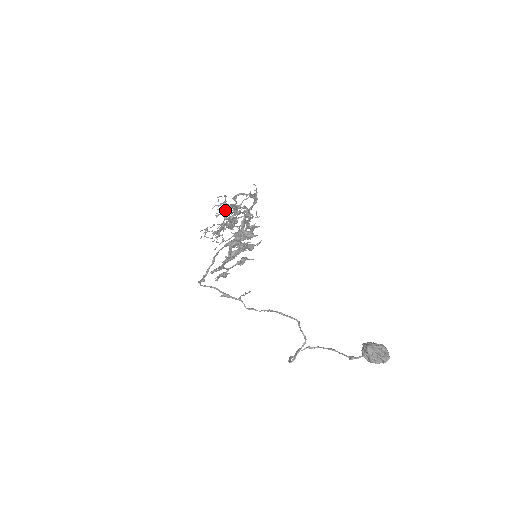
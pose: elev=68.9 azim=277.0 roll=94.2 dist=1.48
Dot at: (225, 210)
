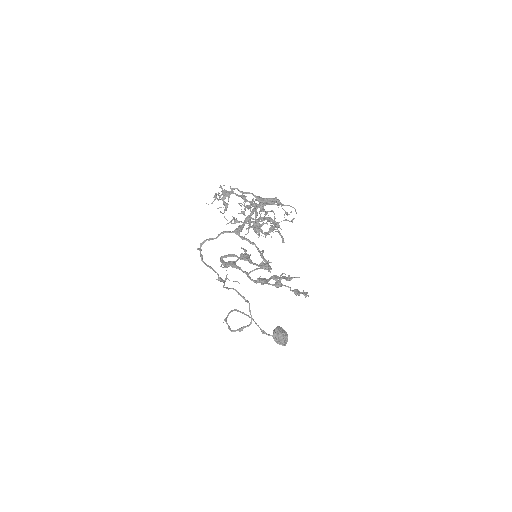
Dot at: occluded
